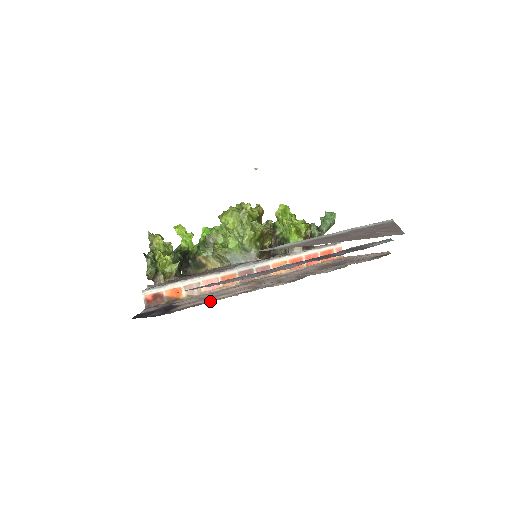
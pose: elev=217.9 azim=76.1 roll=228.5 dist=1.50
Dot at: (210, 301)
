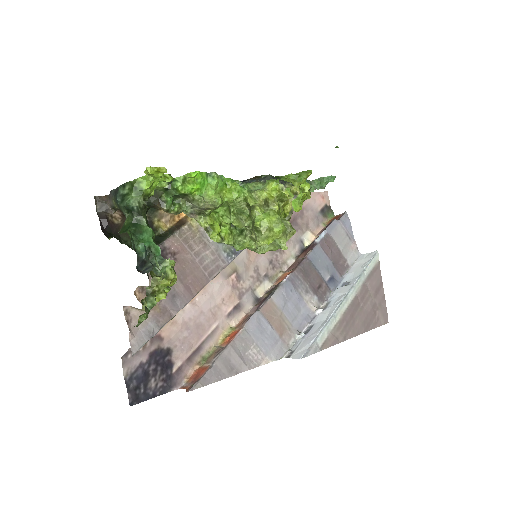
Dot at: (211, 345)
